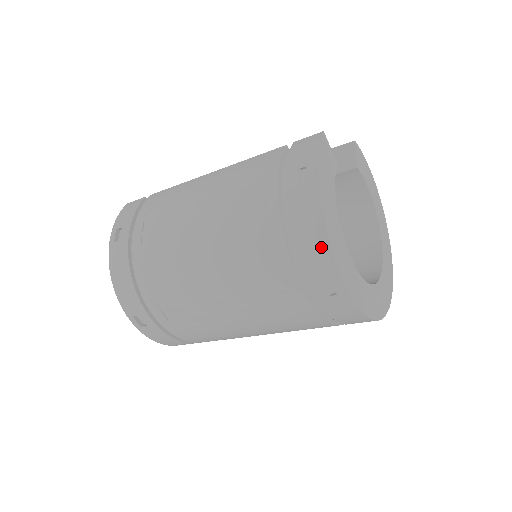
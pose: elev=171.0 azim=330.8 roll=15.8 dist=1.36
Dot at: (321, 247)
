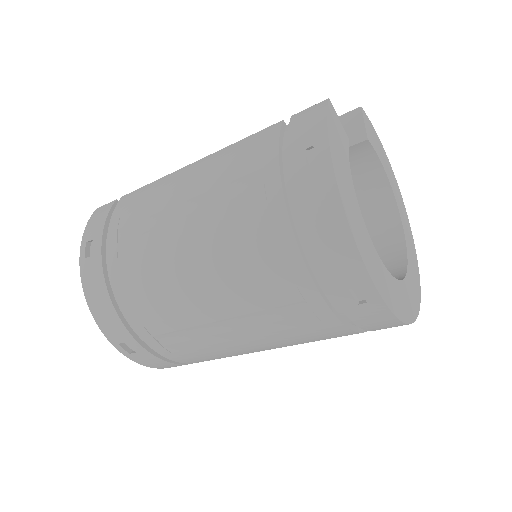
Dot at: (344, 247)
